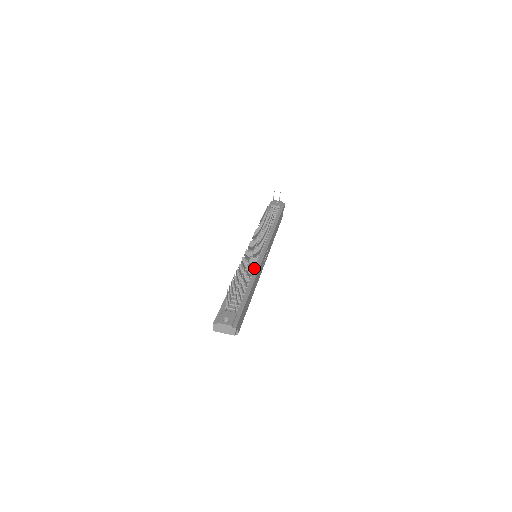
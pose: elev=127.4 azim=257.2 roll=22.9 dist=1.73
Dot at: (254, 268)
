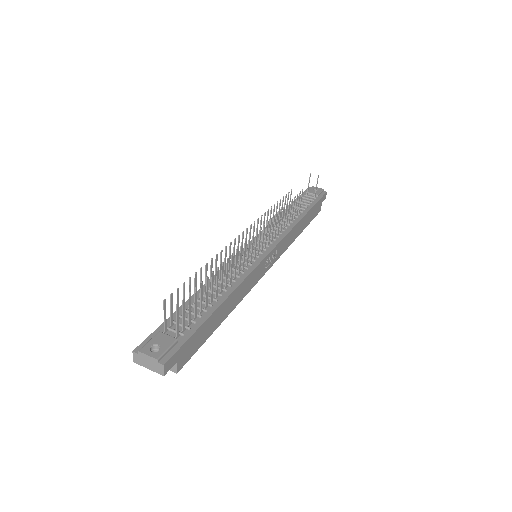
Dot at: (241, 273)
